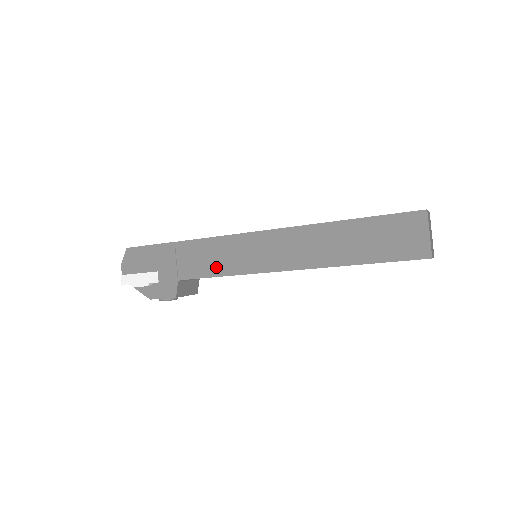
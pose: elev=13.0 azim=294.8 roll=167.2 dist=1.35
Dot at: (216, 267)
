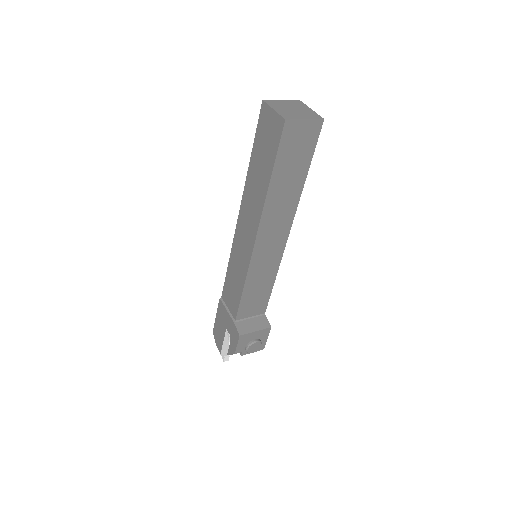
Dot at: (238, 288)
